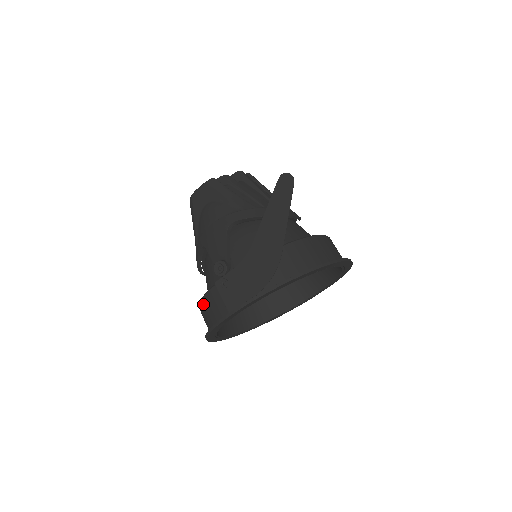
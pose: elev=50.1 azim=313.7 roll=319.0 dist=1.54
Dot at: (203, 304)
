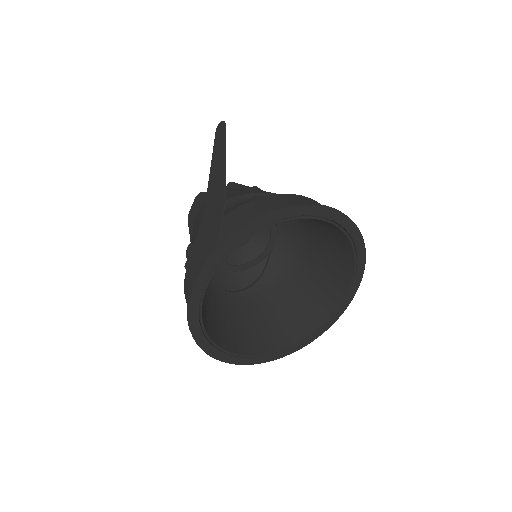
Dot at: (186, 302)
